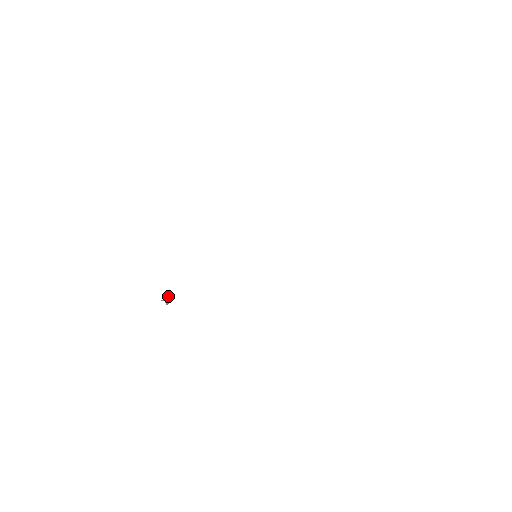
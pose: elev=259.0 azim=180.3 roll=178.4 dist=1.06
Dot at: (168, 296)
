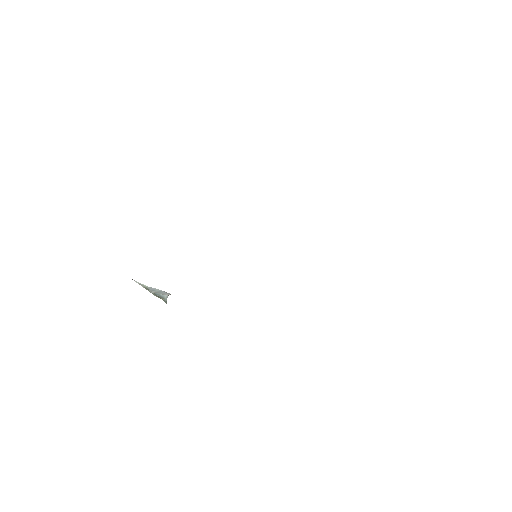
Dot at: (147, 286)
